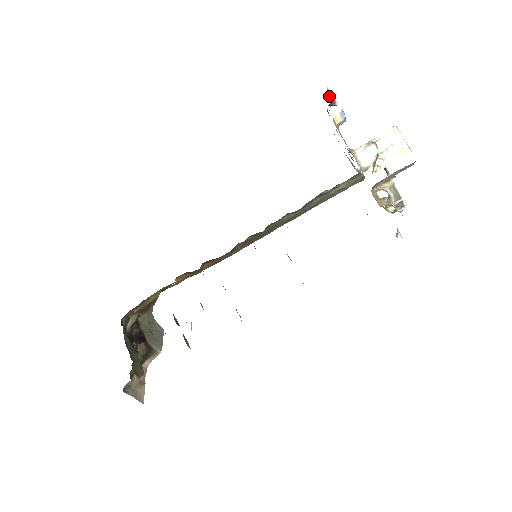
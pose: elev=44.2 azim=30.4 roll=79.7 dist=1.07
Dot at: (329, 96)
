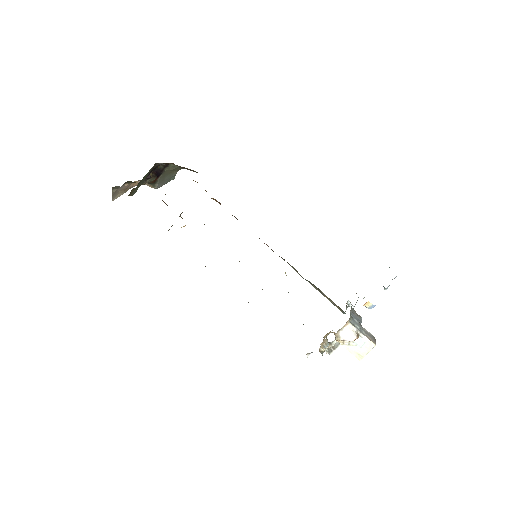
Dot at: occluded
